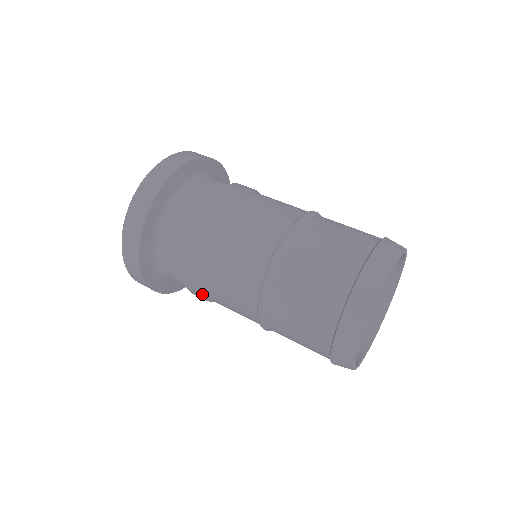
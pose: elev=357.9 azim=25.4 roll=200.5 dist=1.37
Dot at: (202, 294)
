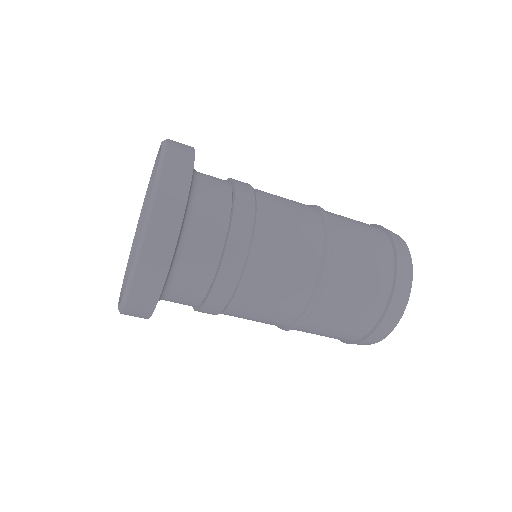
Dot at: occluded
